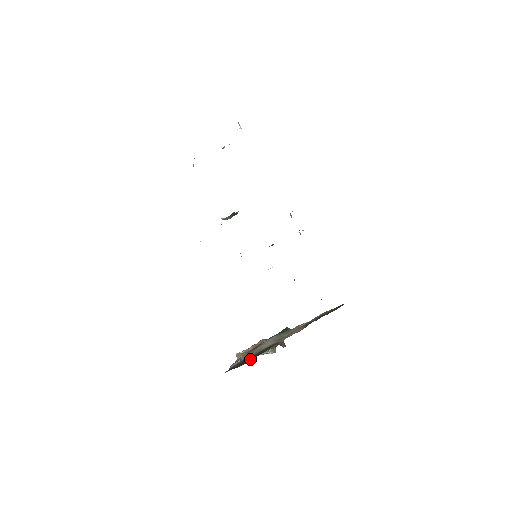
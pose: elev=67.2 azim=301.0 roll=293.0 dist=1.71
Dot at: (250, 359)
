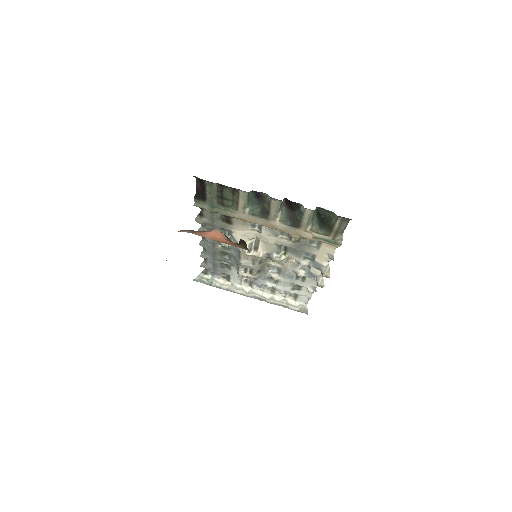
Dot at: occluded
